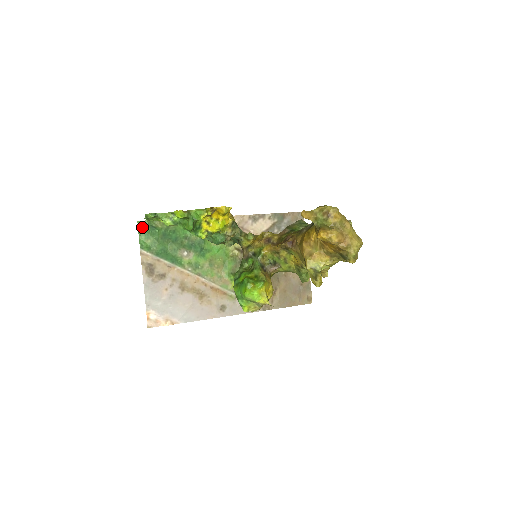
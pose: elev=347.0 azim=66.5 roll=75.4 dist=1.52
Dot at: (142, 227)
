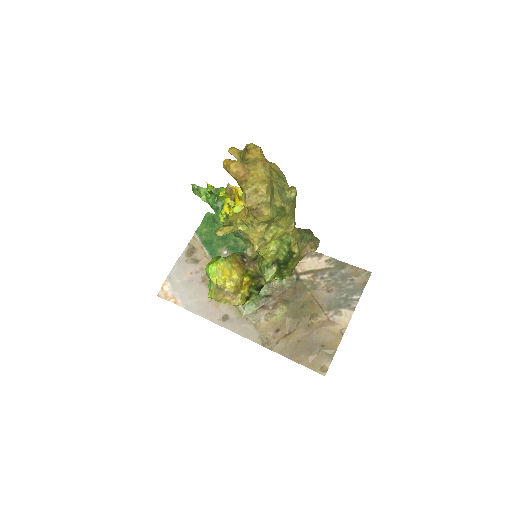
Dot at: (207, 217)
